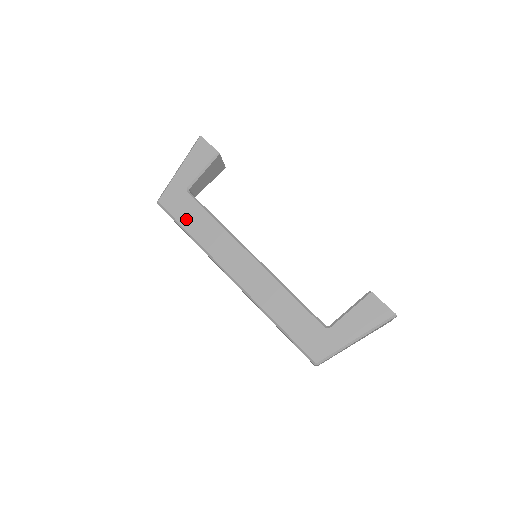
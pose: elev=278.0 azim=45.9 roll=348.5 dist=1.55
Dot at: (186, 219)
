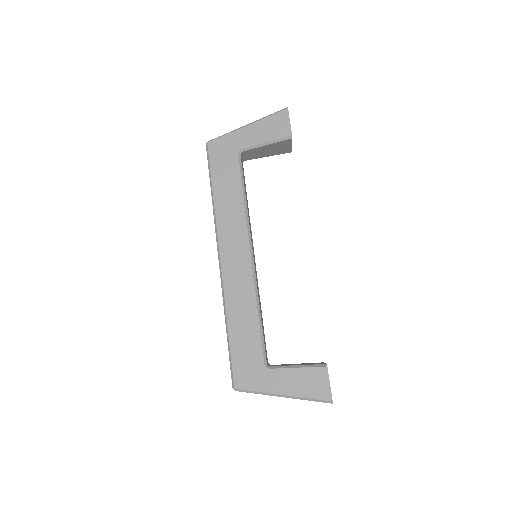
Dot at: (219, 178)
